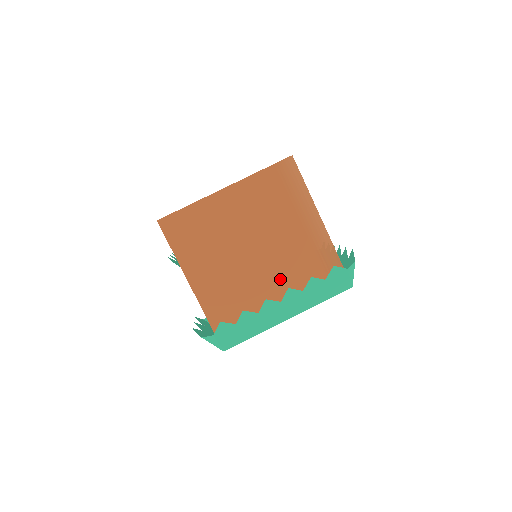
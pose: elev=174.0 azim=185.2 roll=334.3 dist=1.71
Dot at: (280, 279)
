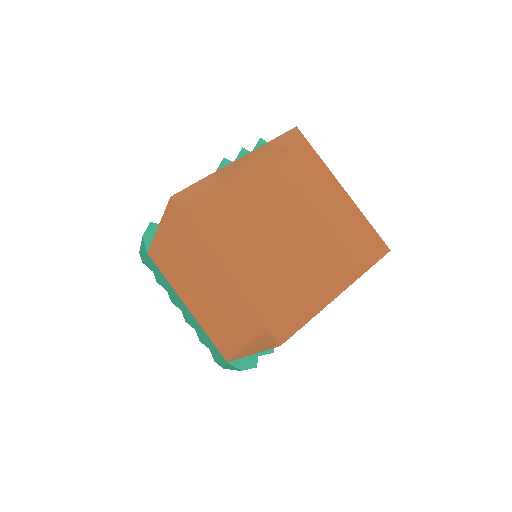
Dot at: (201, 307)
